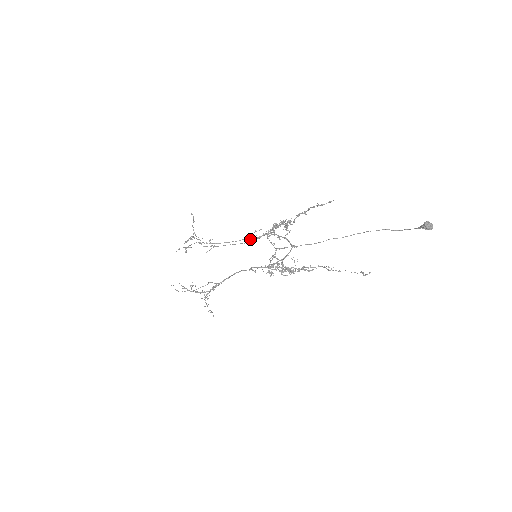
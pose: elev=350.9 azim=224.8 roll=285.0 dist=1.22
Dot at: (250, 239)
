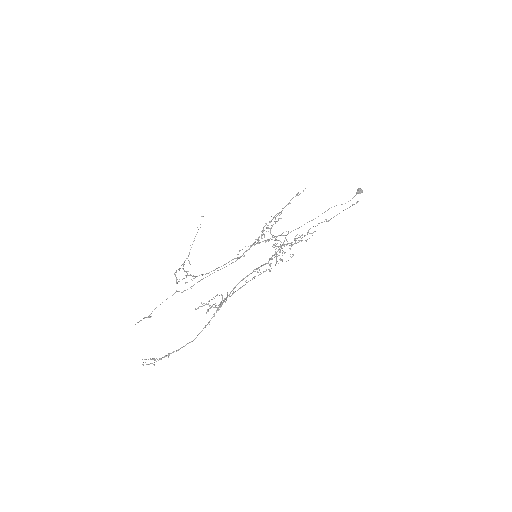
Dot at: (238, 257)
